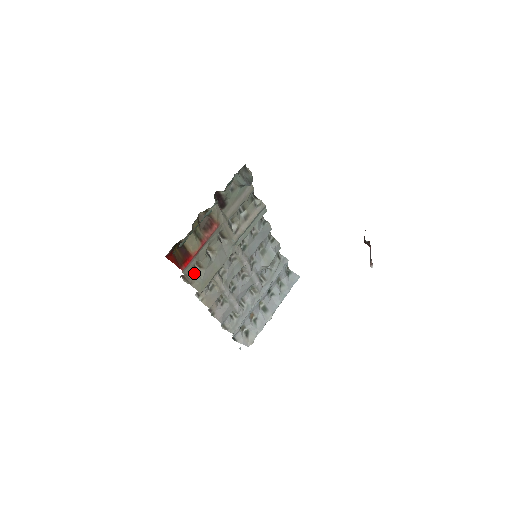
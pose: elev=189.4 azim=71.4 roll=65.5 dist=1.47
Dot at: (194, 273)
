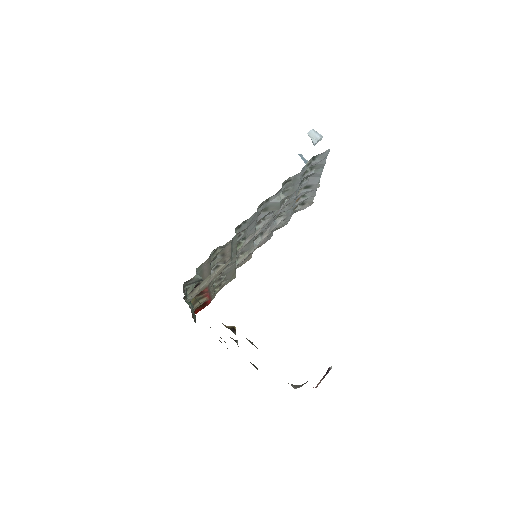
Dot at: (219, 289)
